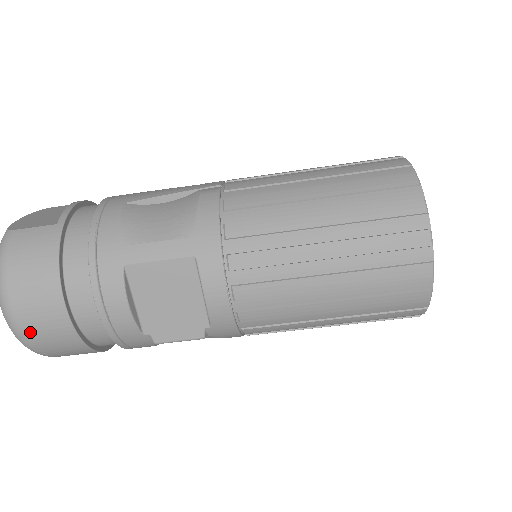
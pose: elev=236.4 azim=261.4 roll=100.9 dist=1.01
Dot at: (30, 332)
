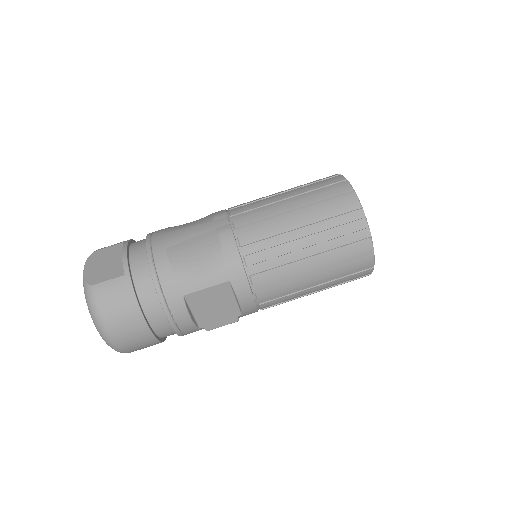
Dot at: (126, 346)
